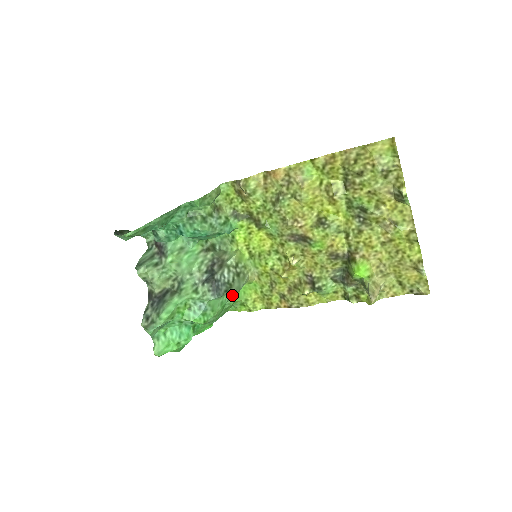
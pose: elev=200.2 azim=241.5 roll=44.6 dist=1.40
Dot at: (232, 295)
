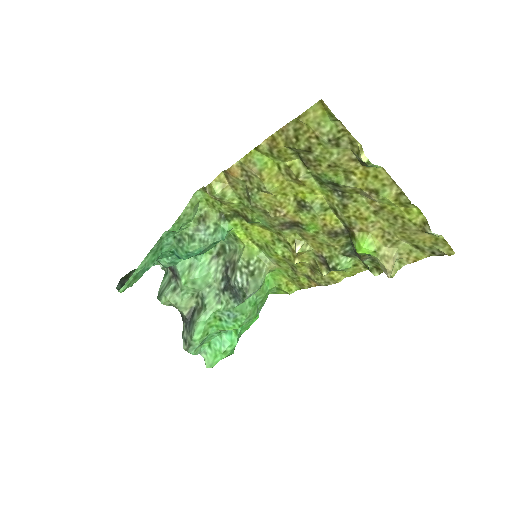
Dot at: (258, 290)
